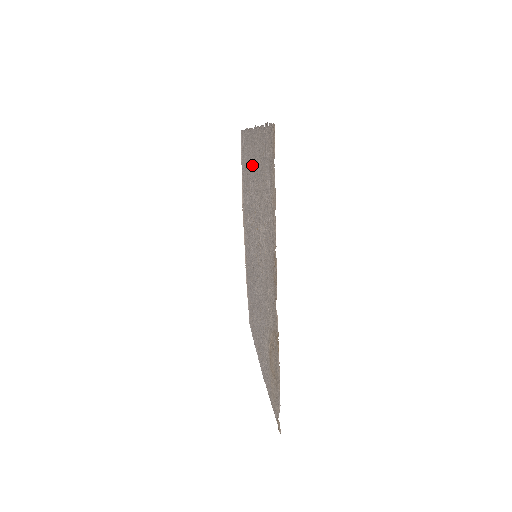
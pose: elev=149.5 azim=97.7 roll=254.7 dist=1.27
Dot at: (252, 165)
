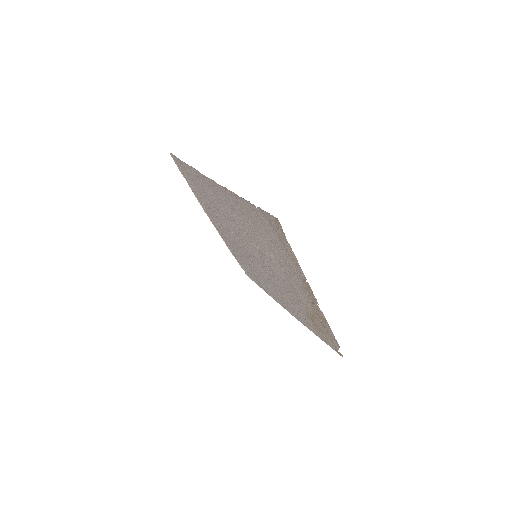
Dot at: (225, 204)
